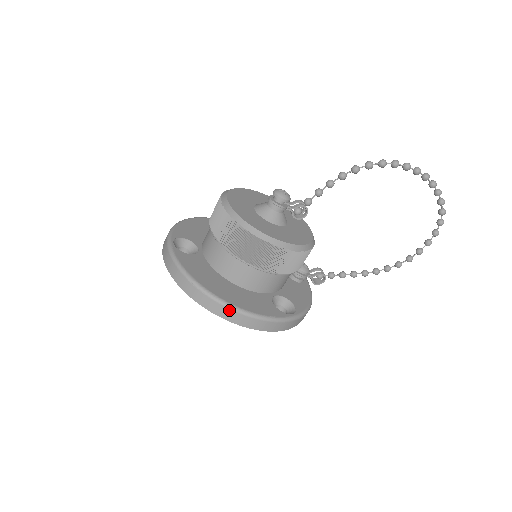
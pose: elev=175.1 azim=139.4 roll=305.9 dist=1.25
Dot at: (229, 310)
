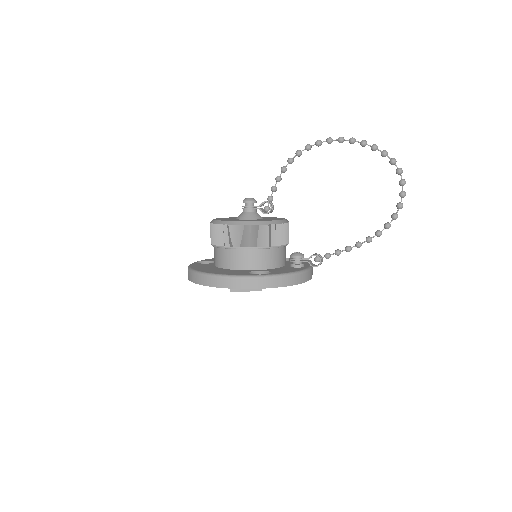
Dot at: (206, 277)
